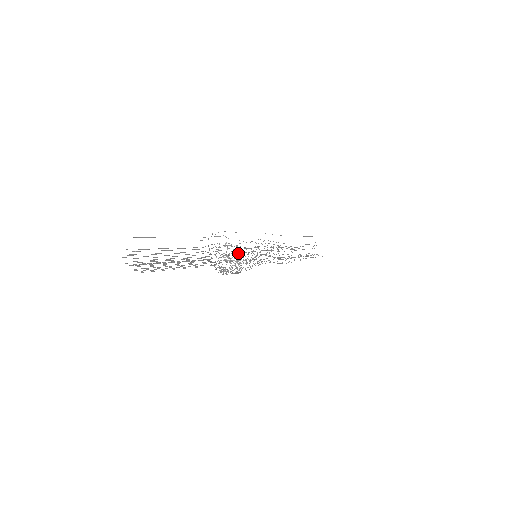
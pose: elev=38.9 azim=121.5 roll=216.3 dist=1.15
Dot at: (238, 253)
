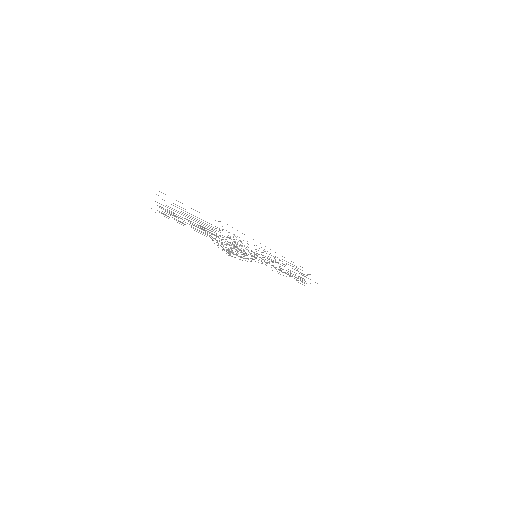
Dot at: occluded
